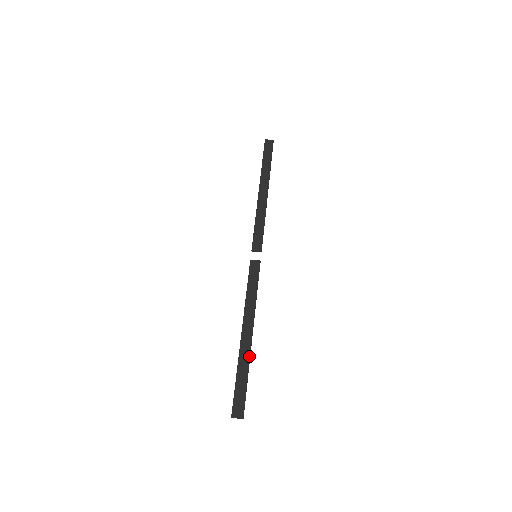
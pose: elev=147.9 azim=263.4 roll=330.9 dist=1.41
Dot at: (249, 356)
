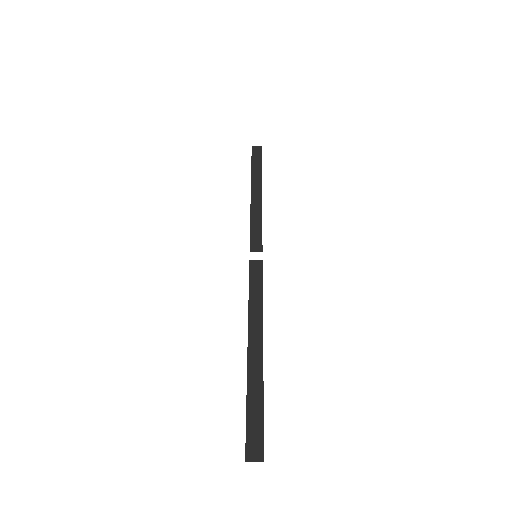
Dot at: (262, 373)
